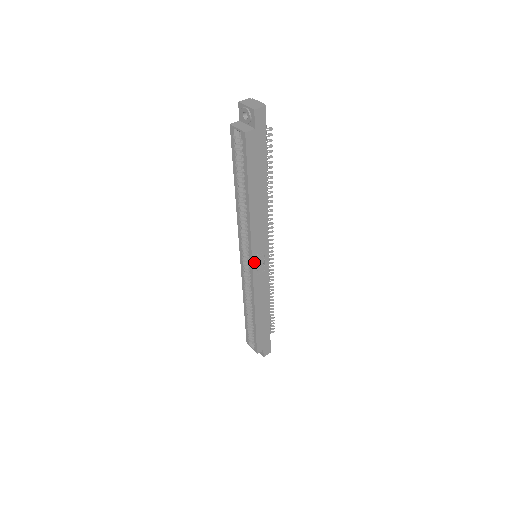
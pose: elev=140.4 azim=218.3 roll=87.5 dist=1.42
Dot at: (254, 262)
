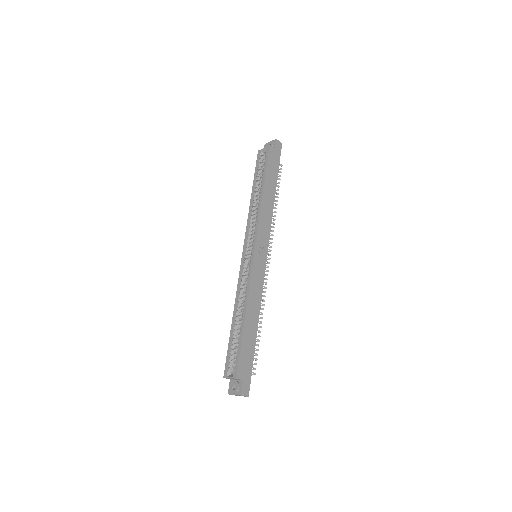
Dot at: (256, 248)
